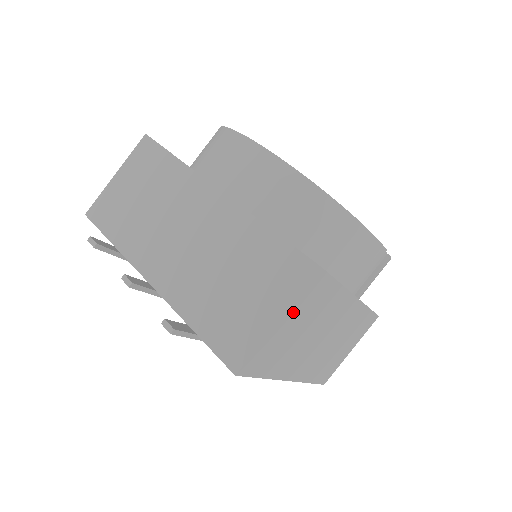
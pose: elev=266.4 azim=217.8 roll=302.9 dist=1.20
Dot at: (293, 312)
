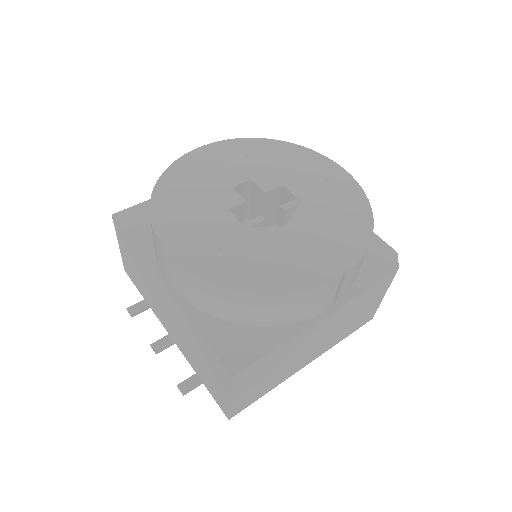
Dot at: (241, 388)
